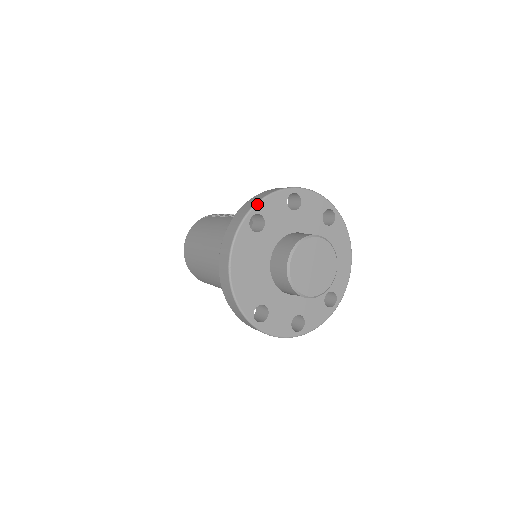
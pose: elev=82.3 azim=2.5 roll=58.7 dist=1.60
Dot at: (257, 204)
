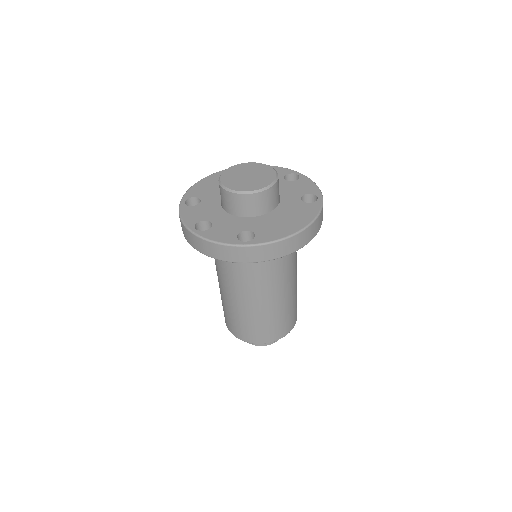
Dot at: occluded
